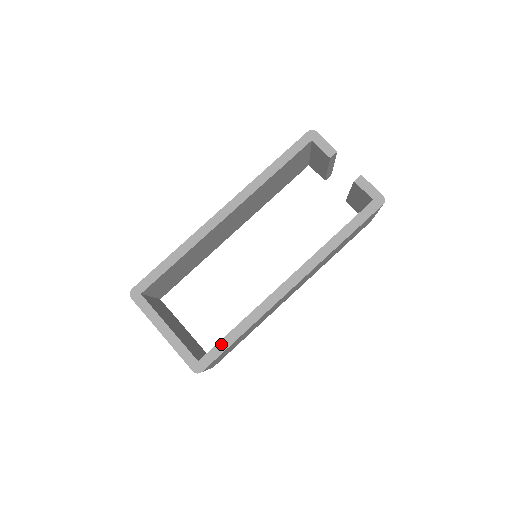
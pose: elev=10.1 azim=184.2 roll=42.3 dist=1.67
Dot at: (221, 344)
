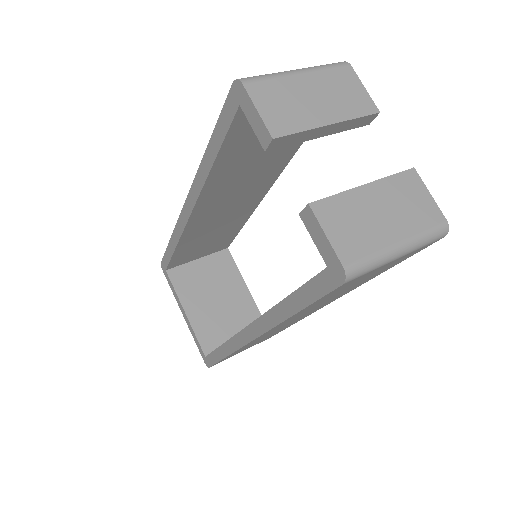
Dot at: (214, 354)
